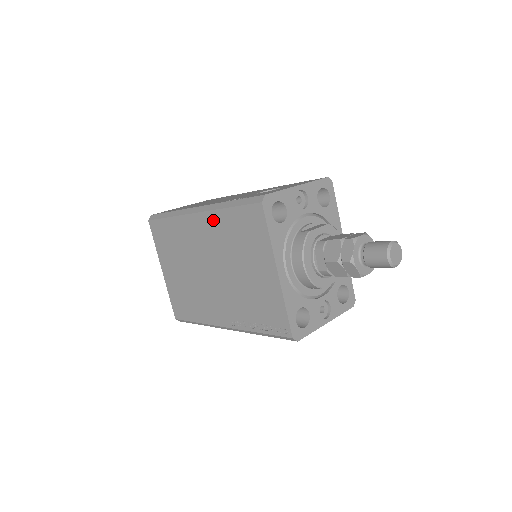
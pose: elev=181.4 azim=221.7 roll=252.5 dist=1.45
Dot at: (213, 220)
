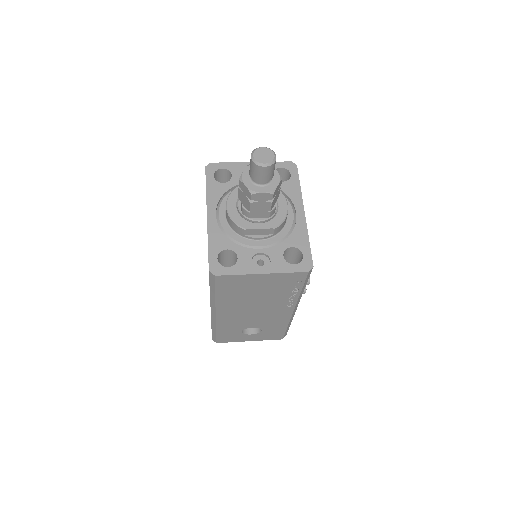
Dot at: occluded
